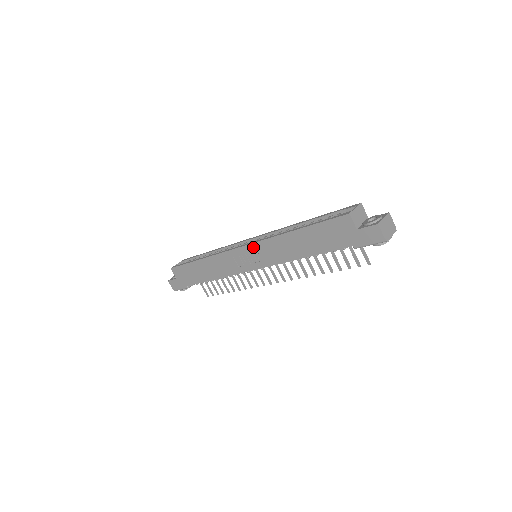
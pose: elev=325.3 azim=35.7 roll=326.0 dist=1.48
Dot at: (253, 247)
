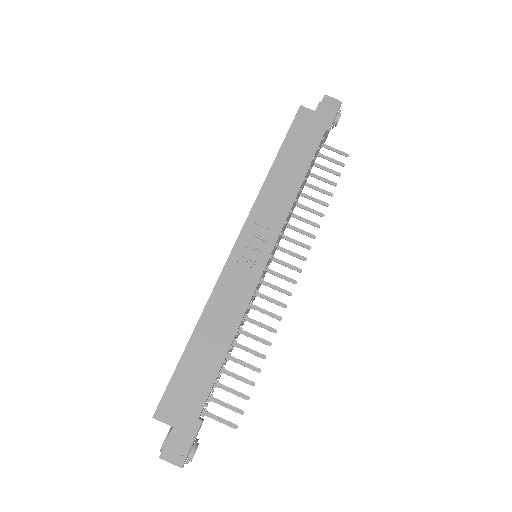
Dot at: (249, 226)
